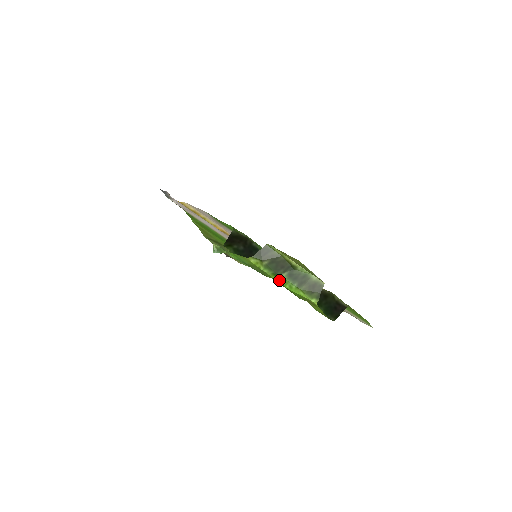
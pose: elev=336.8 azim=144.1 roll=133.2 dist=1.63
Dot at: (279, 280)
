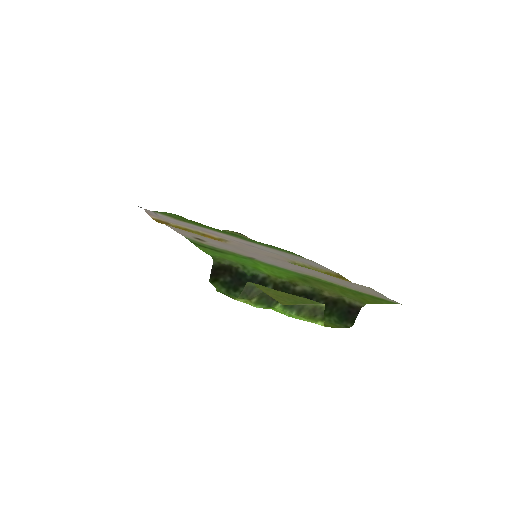
Dot at: (276, 310)
